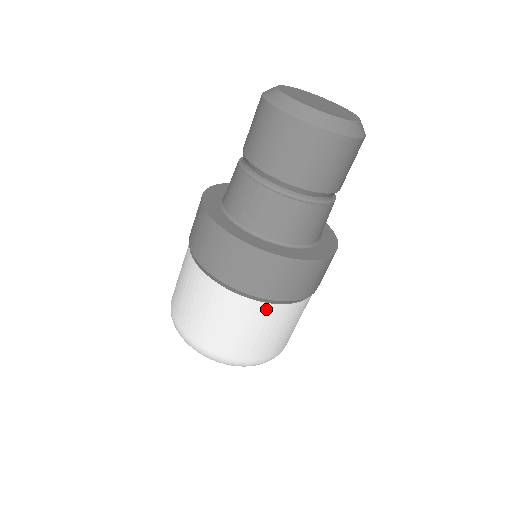
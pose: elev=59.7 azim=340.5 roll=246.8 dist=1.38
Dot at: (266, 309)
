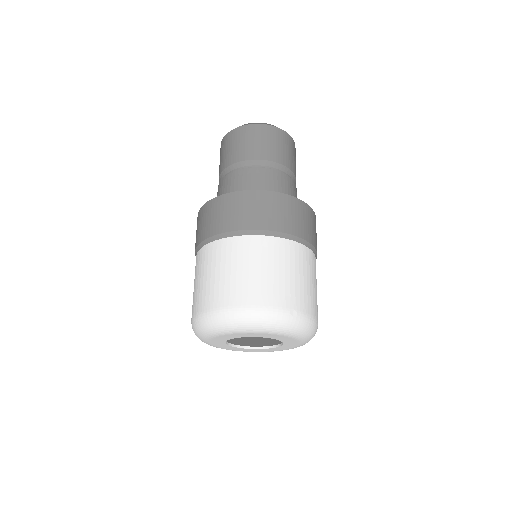
Dot at: (276, 243)
